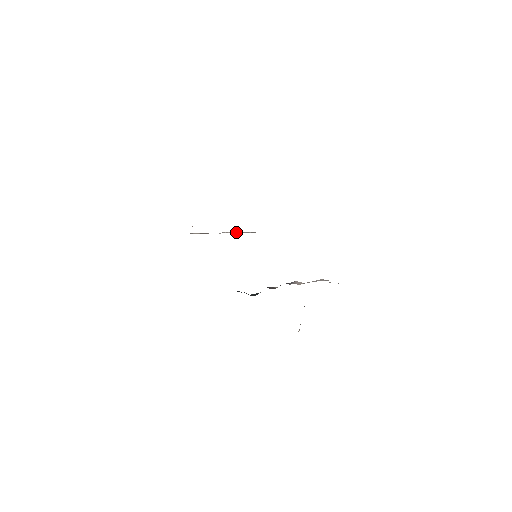
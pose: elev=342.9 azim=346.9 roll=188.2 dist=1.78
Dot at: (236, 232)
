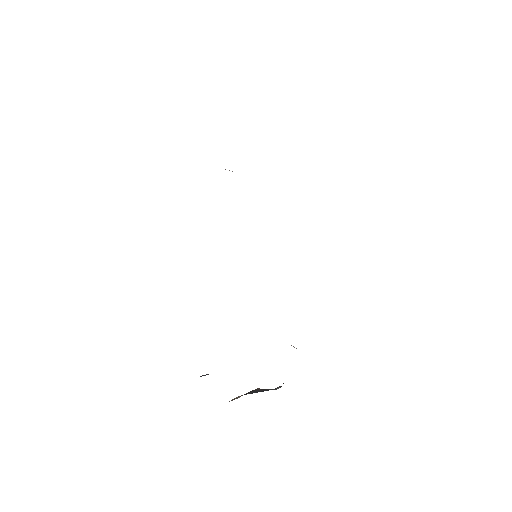
Dot at: occluded
